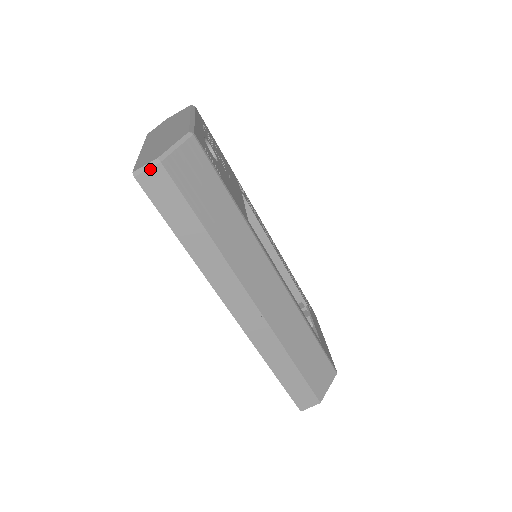
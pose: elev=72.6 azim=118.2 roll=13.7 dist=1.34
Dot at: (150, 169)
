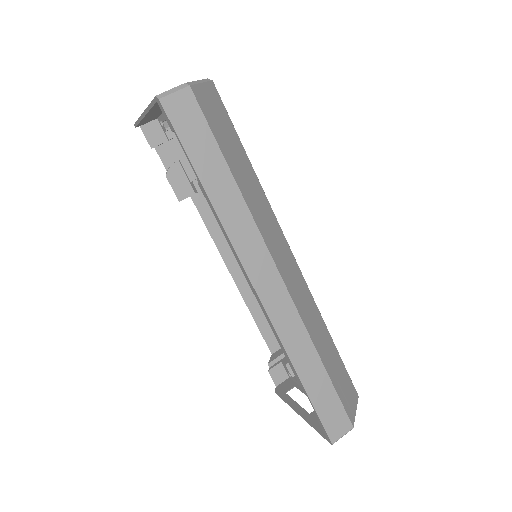
Dot at: (177, 92)
